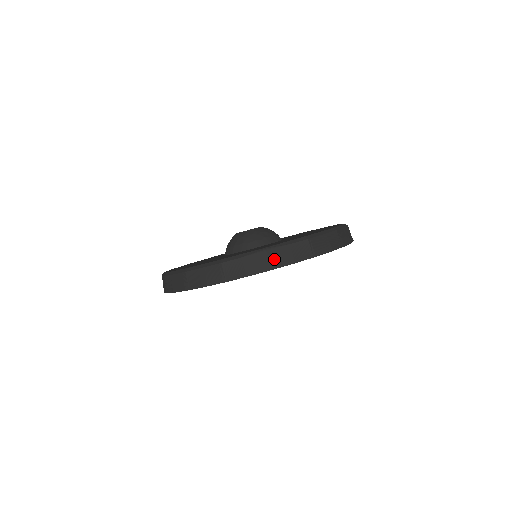
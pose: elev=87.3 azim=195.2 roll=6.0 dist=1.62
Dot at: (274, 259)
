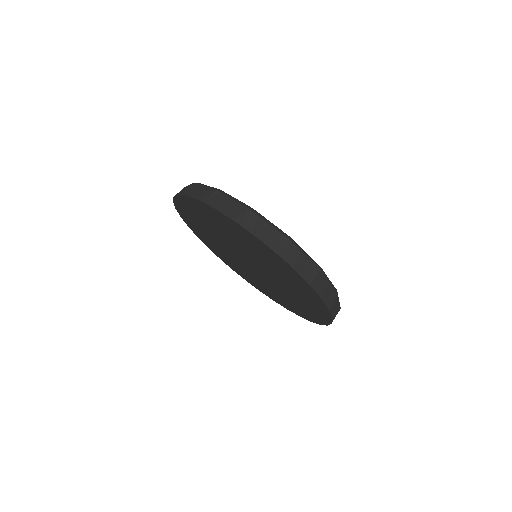
Dot at: (317, 280)
